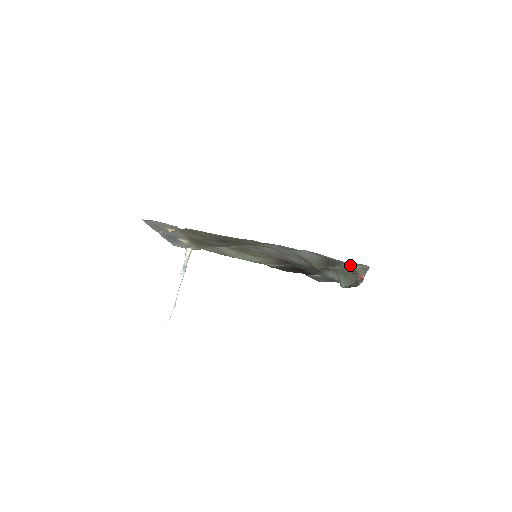
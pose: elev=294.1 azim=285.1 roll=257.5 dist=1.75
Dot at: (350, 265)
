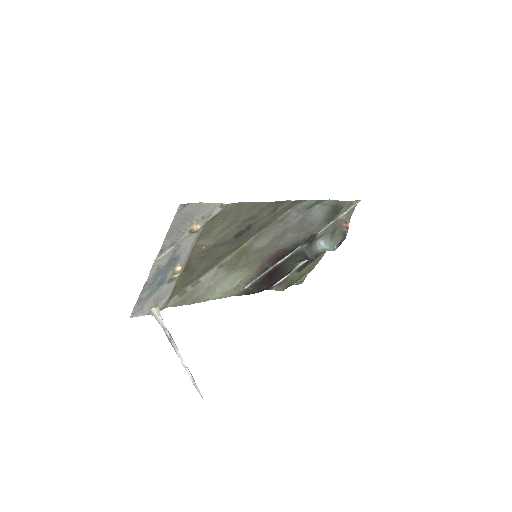
Dot at: (346, 208)
